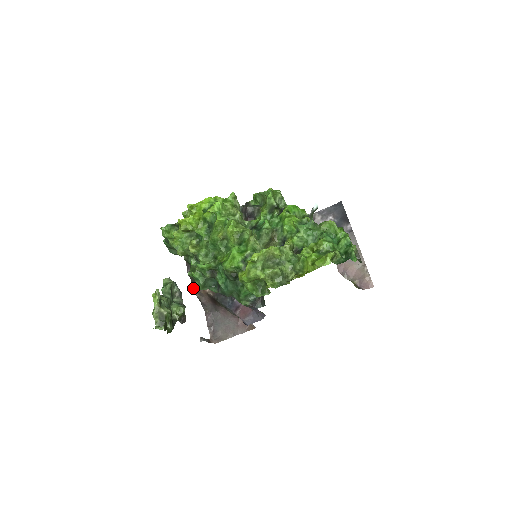
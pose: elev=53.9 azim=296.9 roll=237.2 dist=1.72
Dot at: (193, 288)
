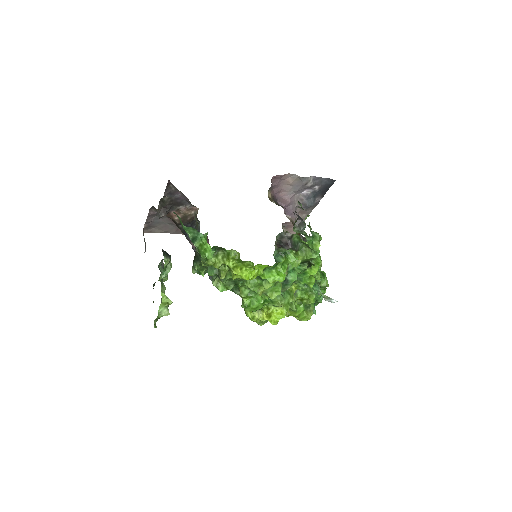
Dot at: (163, 215)
